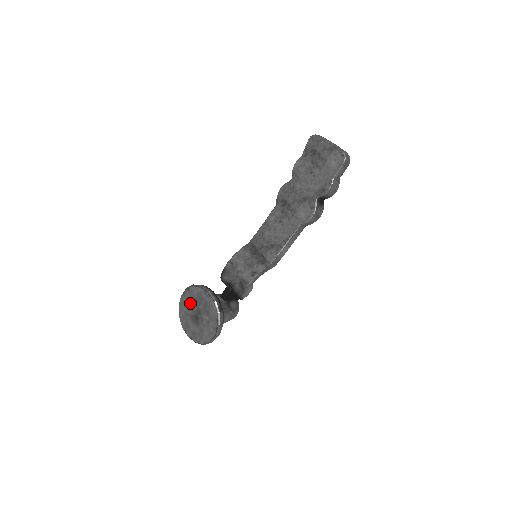
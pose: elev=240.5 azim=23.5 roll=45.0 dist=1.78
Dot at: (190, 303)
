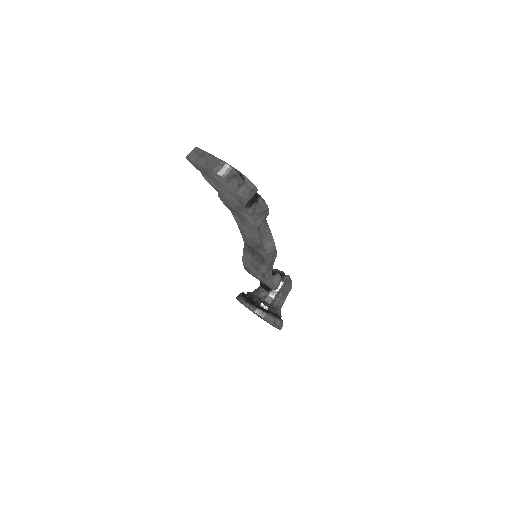
Dot at: occluded
